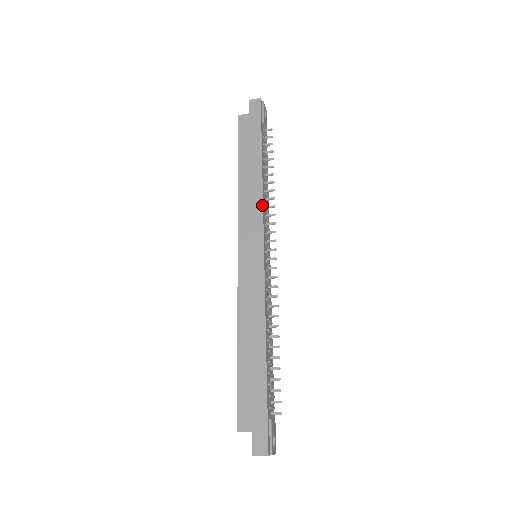
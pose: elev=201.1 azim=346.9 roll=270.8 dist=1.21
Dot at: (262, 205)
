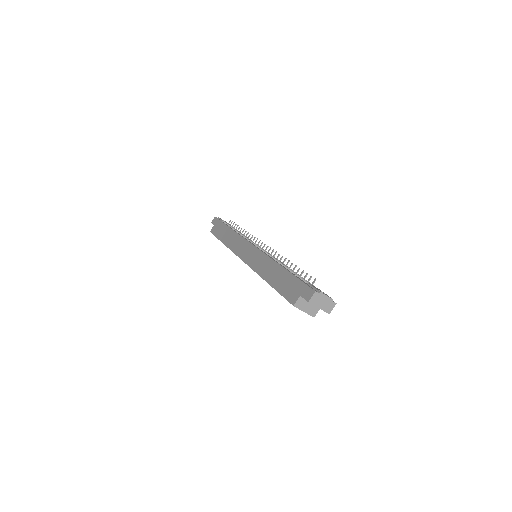
Dot at: (240, 236)
